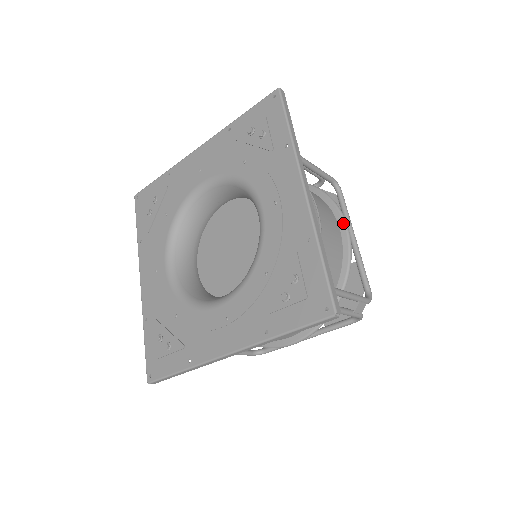
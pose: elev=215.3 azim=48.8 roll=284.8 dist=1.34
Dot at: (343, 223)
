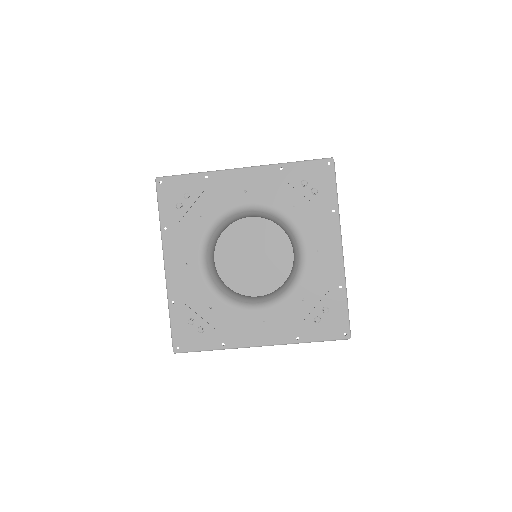
Dot at: occluded
